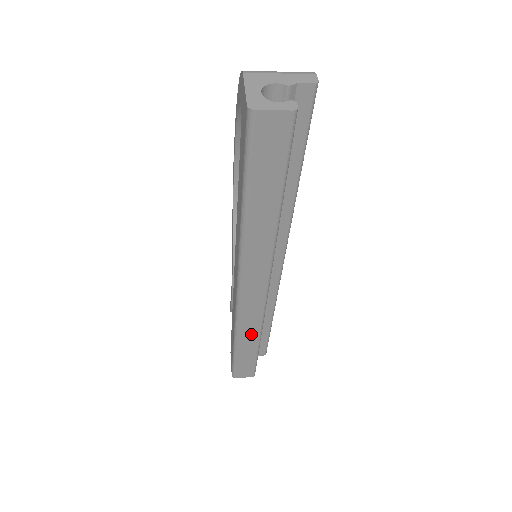
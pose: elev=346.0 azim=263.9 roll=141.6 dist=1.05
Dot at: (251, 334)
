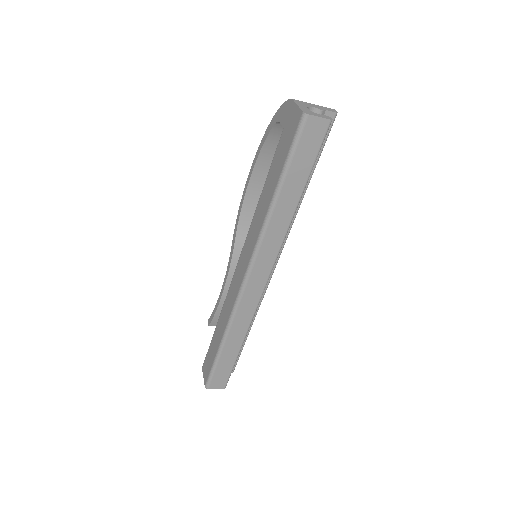
Dot at: (240, 330)
